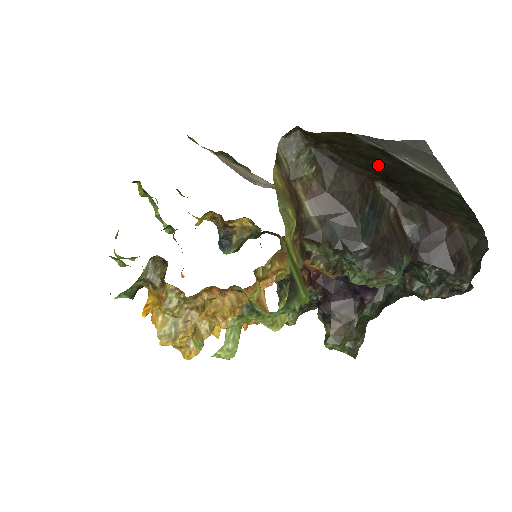
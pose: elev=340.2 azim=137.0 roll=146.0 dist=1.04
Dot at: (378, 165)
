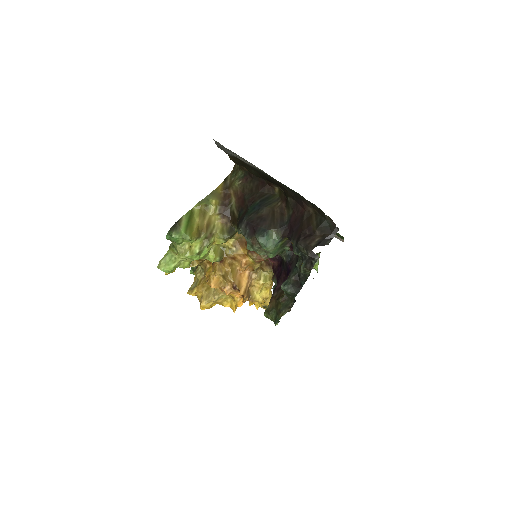
Dot at: occluded
